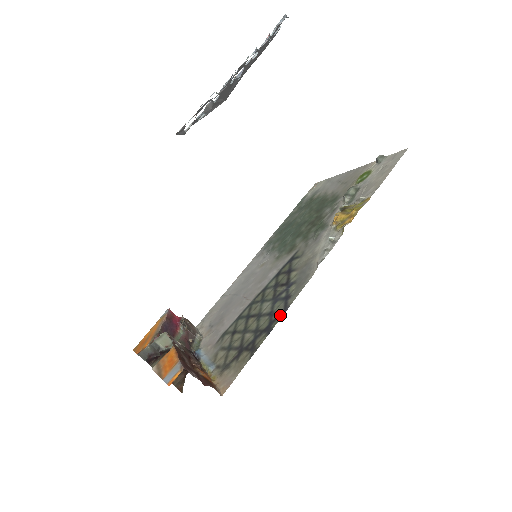
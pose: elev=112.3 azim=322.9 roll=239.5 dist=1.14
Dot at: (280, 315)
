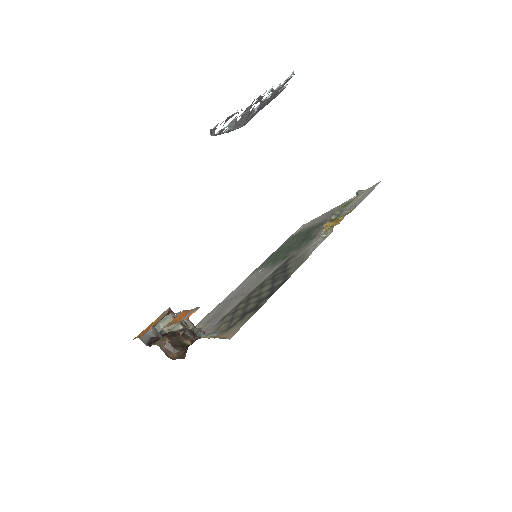
Dot at: (281, 284)
